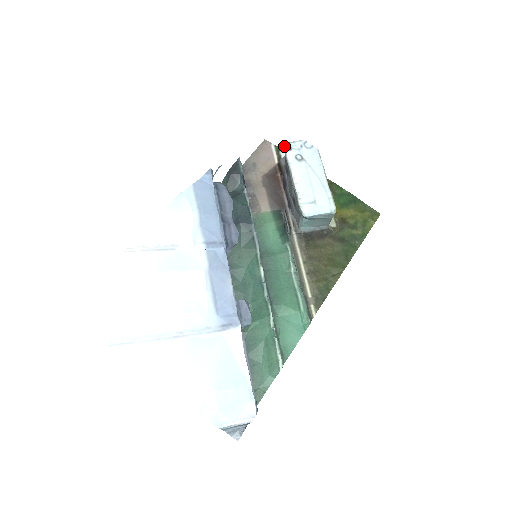
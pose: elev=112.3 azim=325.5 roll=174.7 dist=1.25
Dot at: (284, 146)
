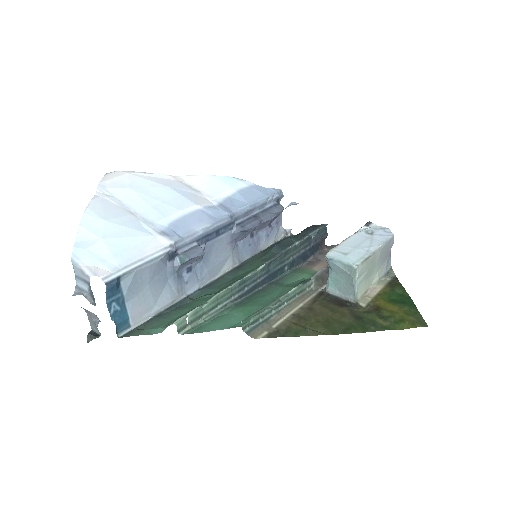
Dot at: occluded
